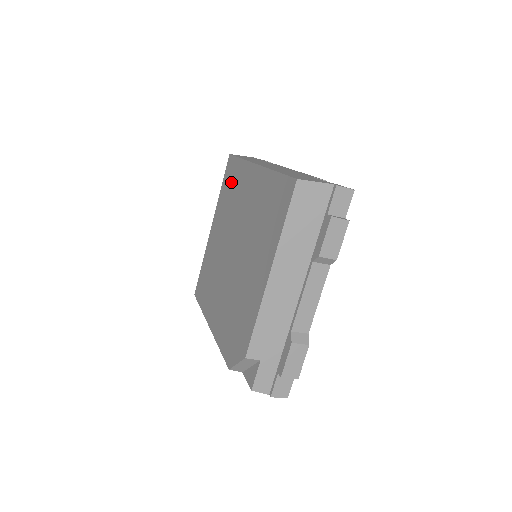
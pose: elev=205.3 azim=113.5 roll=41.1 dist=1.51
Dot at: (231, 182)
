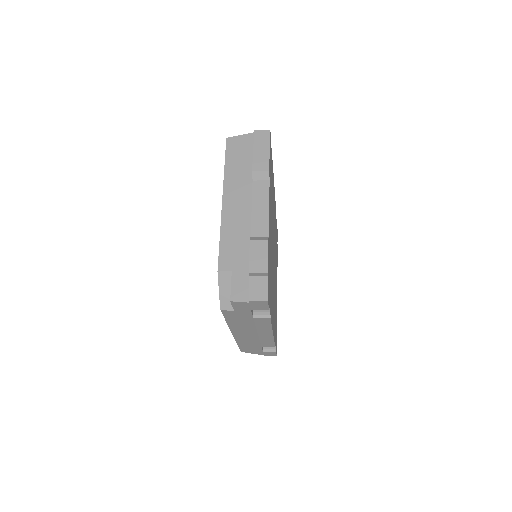
Dot at: occluded
